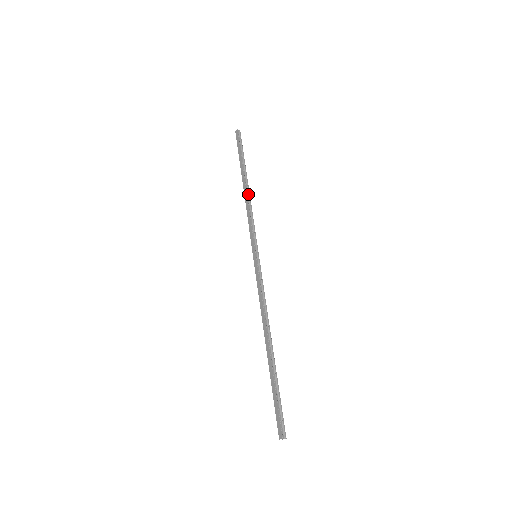
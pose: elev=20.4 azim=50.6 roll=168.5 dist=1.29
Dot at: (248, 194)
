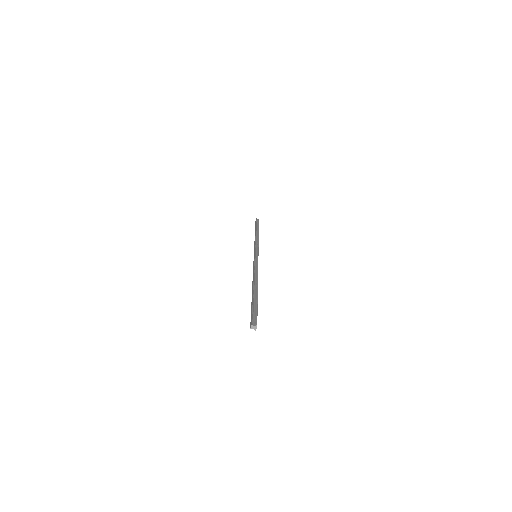
Dot at: (257, 236)
